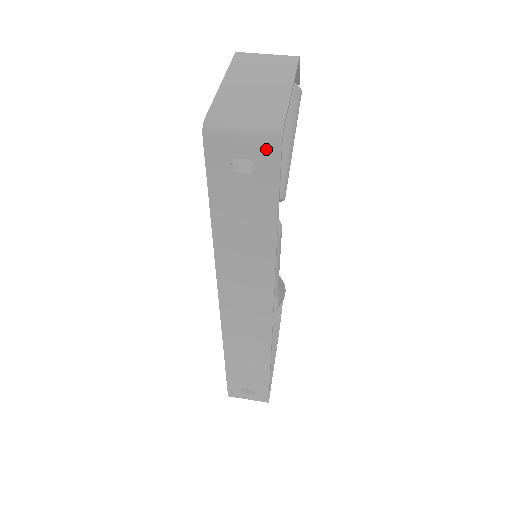
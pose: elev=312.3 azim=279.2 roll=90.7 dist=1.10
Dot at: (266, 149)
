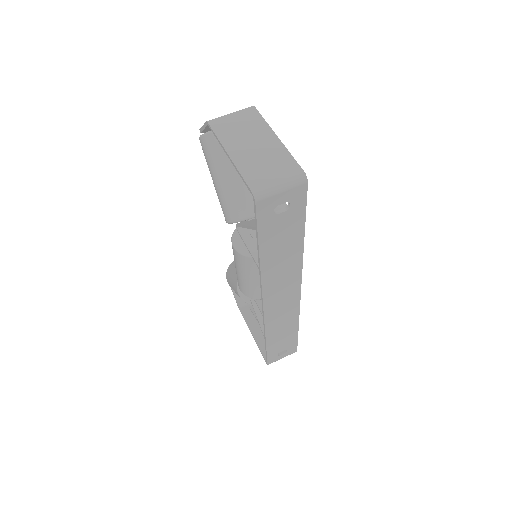
Dot at: (298, 191)
